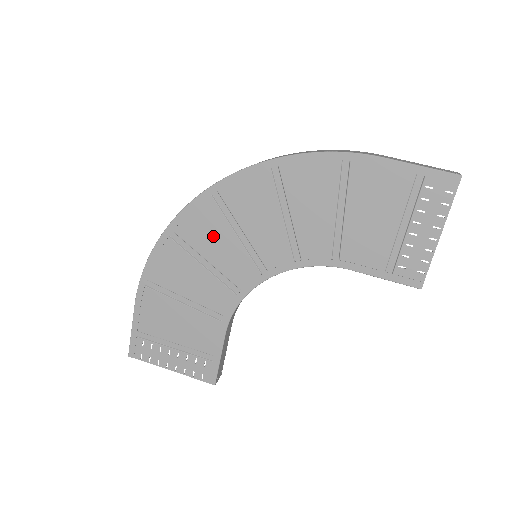
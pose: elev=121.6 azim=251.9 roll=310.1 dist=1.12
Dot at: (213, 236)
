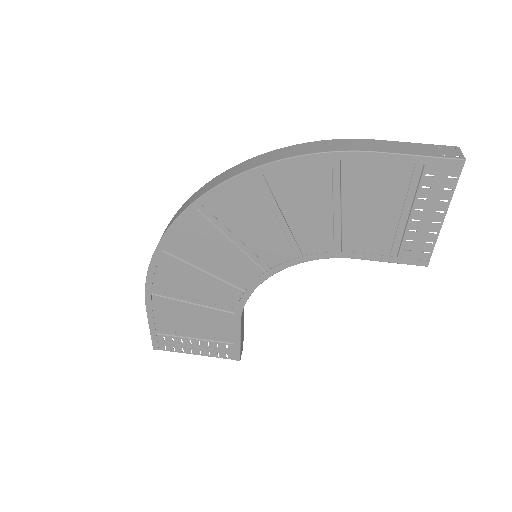
Dot at: (208, 246)
